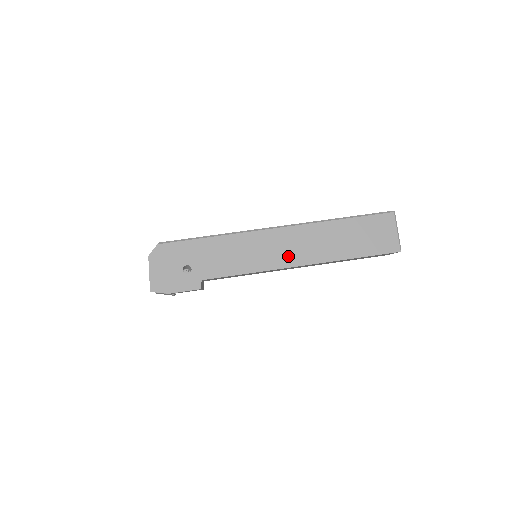
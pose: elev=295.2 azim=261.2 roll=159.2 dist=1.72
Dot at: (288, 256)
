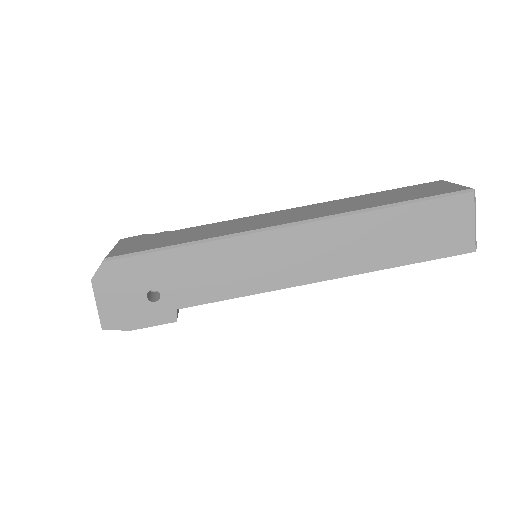
Dot at: (306, 268)
